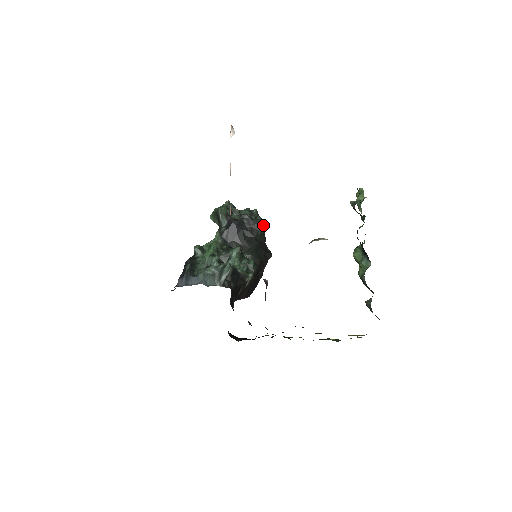
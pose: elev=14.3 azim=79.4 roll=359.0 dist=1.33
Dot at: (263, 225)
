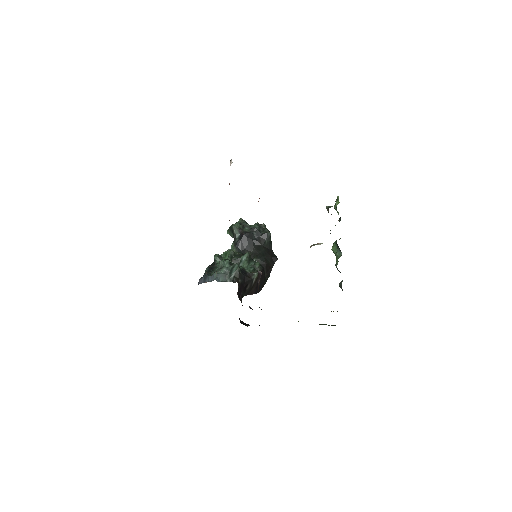
Dot at: (269, 235)
